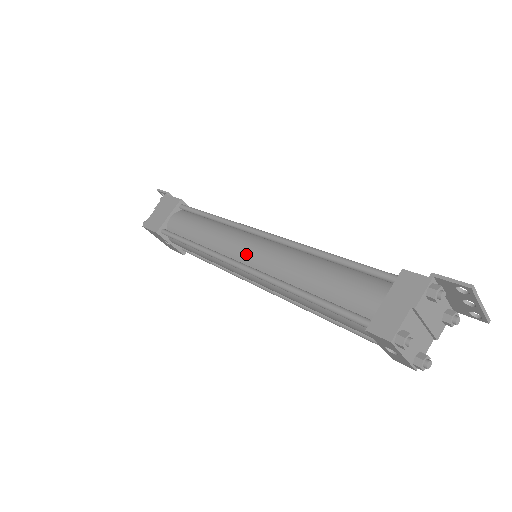
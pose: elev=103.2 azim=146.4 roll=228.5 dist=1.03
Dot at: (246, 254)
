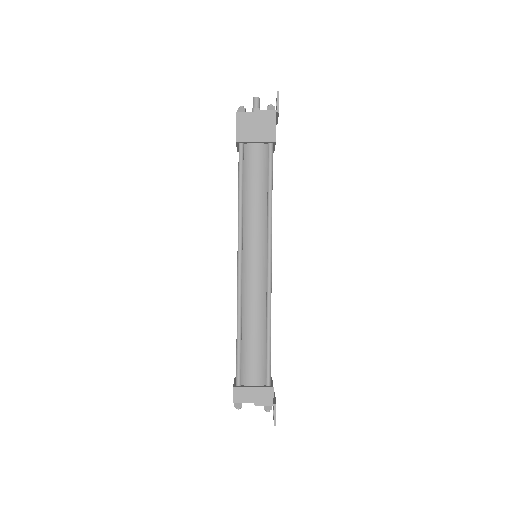
Dot at: (249, 265)
